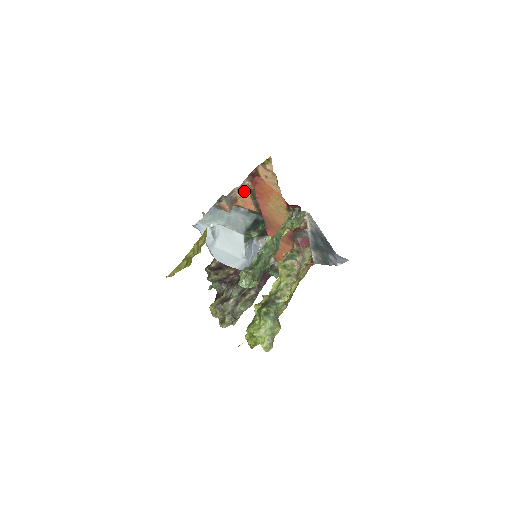
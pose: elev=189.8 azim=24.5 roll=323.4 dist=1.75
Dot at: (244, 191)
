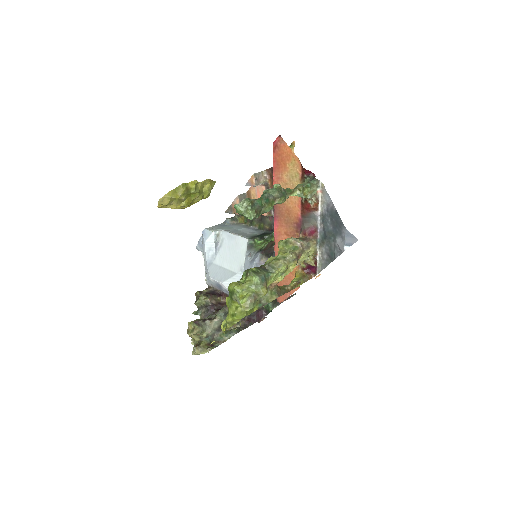
Dot at: (260, 182)
